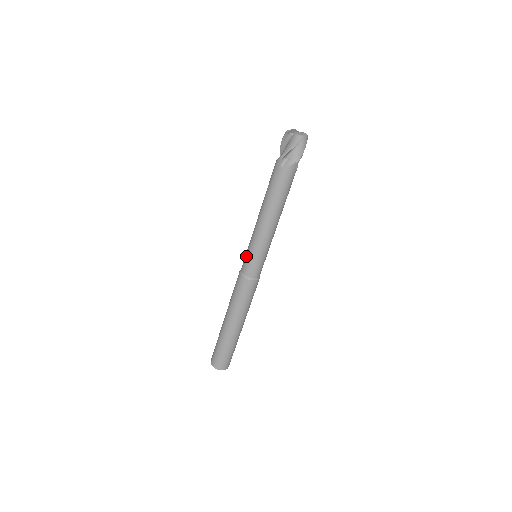
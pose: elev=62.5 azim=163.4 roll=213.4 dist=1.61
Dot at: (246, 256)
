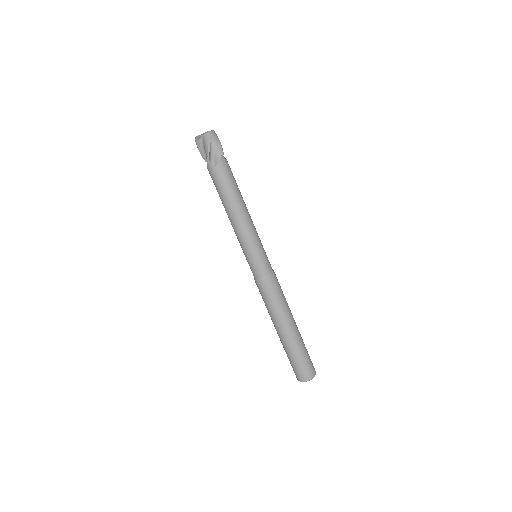
Dot at: (248, 262)
